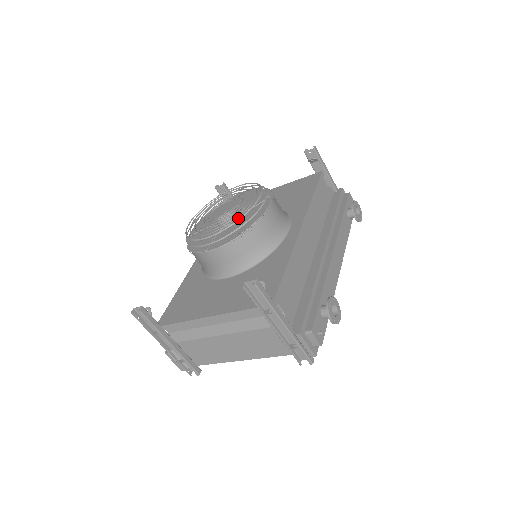
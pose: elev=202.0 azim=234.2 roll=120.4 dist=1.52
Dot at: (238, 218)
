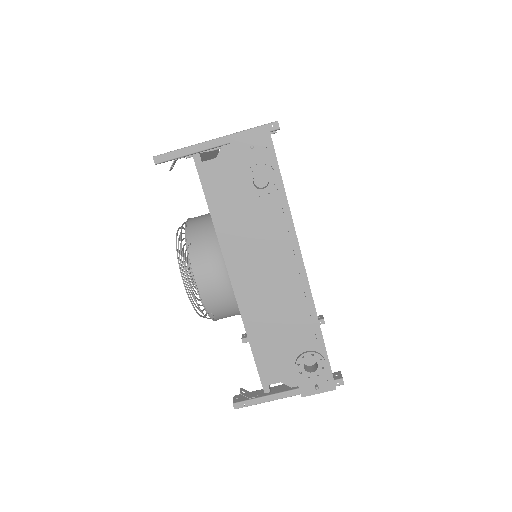
Dot at: occluded
